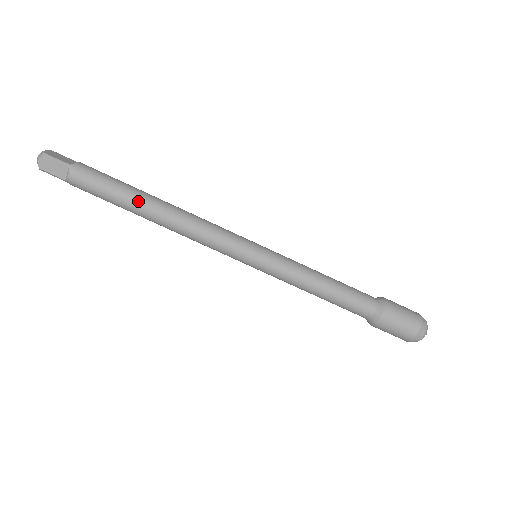
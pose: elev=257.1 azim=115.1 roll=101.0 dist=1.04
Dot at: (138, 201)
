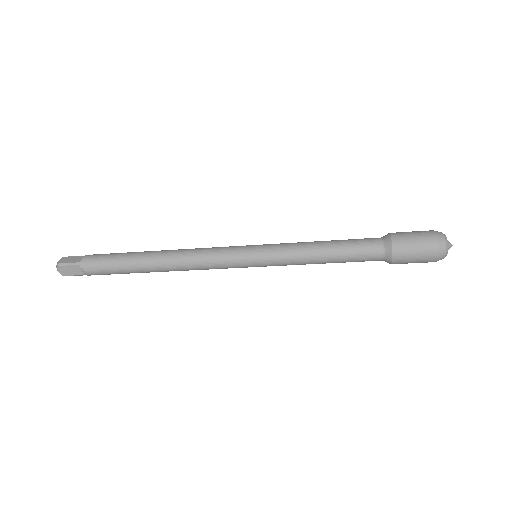
Dot at: (140, 263)
